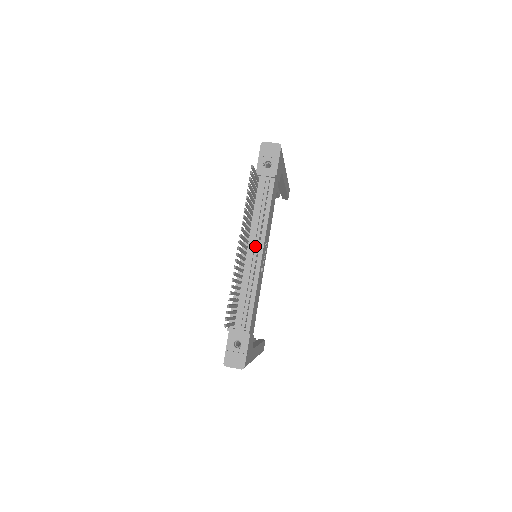
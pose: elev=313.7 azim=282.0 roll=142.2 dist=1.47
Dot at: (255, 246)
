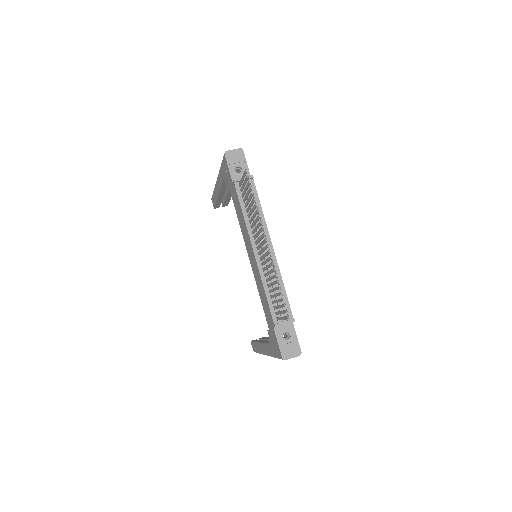
Dot at: (264, 244)
